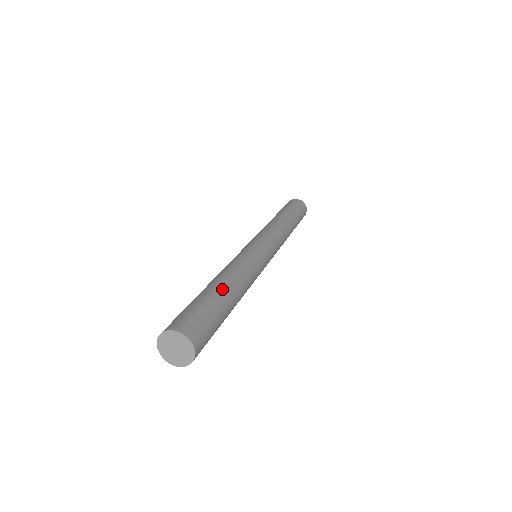
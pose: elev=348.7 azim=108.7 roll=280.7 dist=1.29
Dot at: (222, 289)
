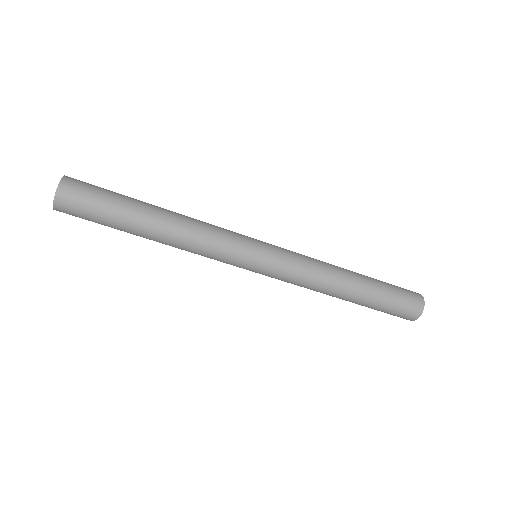
Dot at: occluded
